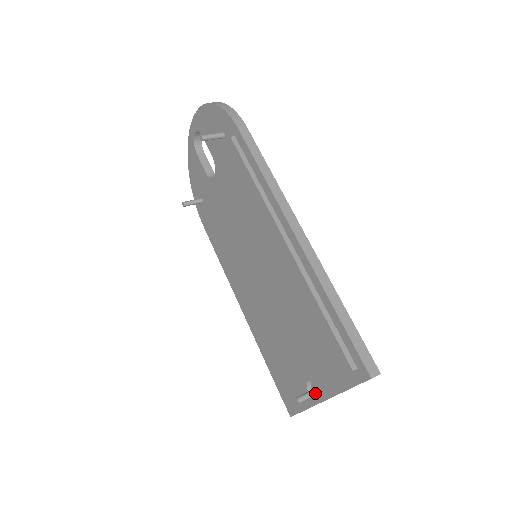
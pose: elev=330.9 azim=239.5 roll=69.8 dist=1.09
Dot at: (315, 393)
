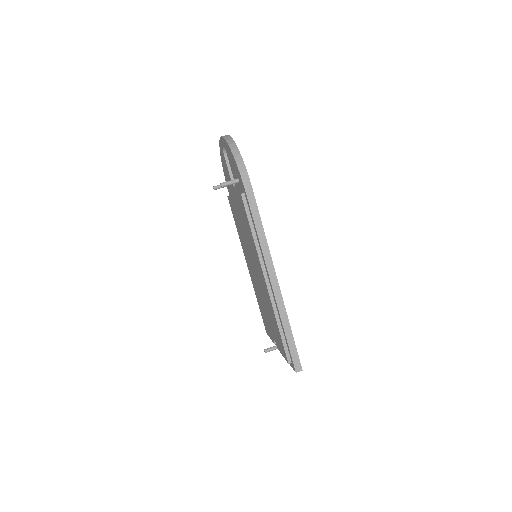
Dot at: (276, 348)
